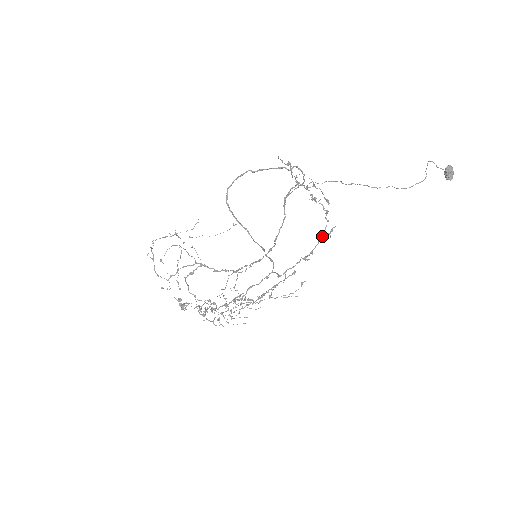
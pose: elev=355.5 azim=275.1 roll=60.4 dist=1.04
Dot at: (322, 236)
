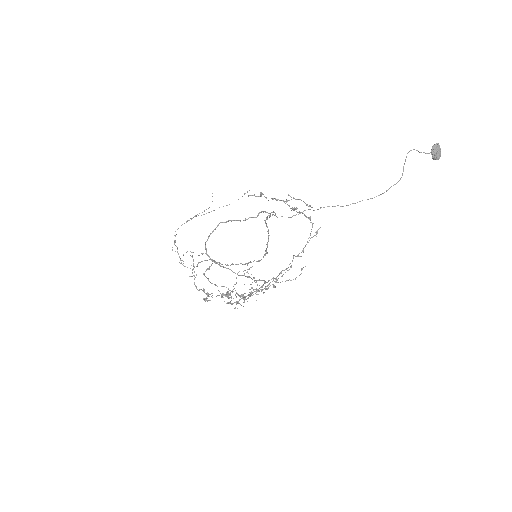
Dot at: occluded
